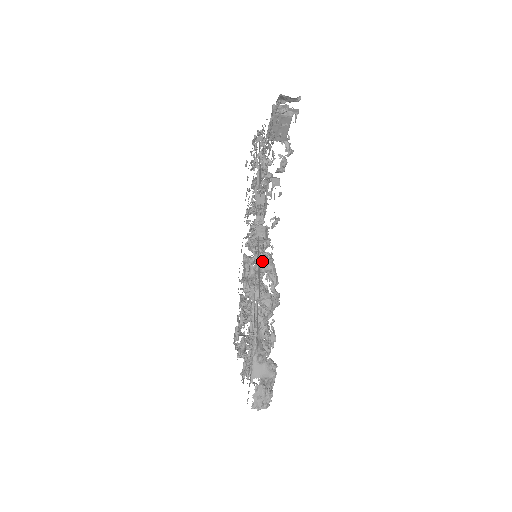
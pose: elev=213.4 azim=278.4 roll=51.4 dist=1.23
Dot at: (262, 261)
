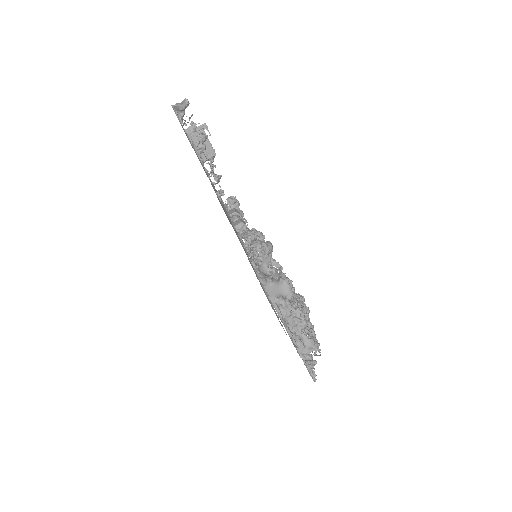
Dot at: occluded
